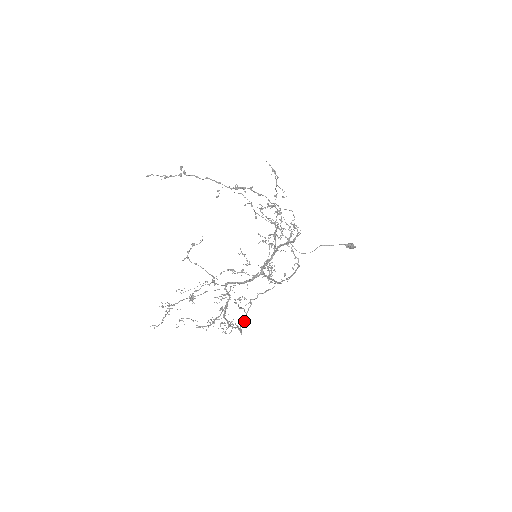
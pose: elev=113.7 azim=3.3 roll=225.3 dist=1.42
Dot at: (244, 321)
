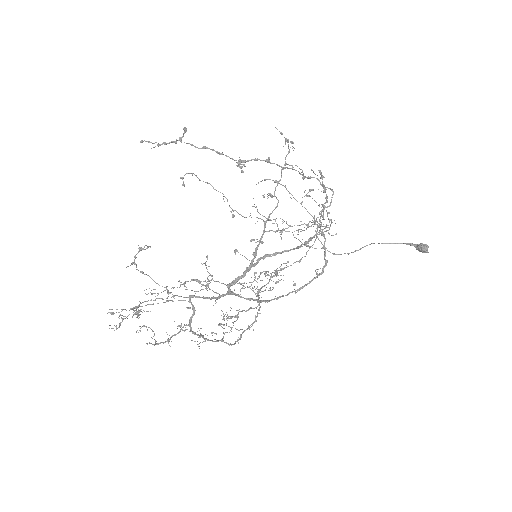
Dot at: (248, 327)
